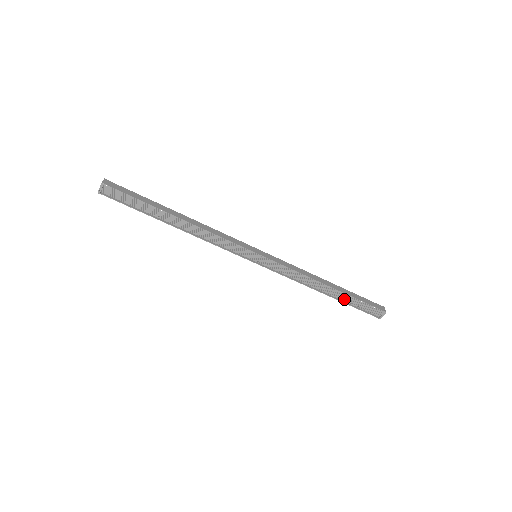
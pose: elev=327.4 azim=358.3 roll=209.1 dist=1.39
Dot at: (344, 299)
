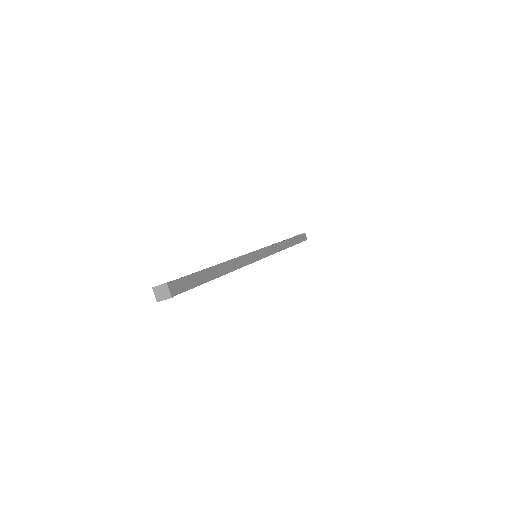
Dot at: occluded
